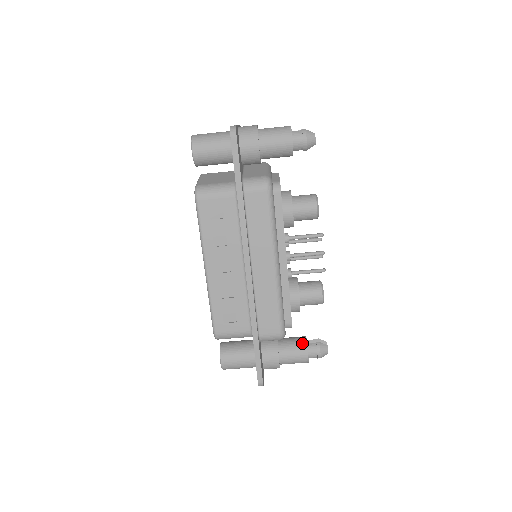
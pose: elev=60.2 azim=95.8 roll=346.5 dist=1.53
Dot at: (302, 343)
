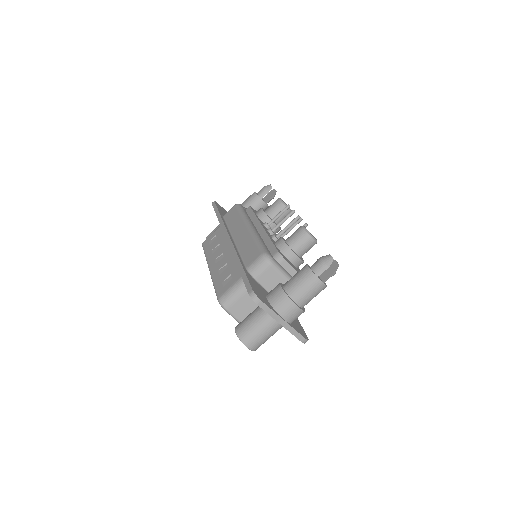
Dot at: occluded
